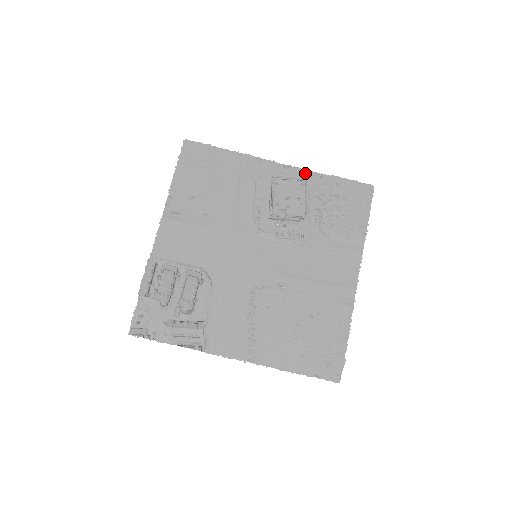
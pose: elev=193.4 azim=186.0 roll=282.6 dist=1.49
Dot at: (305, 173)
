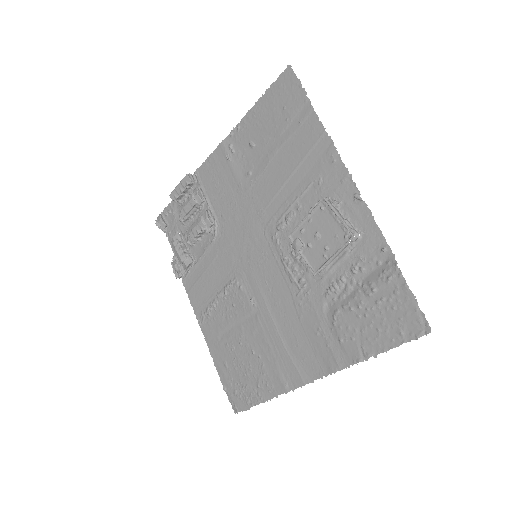
Dot at: (371, 225)
